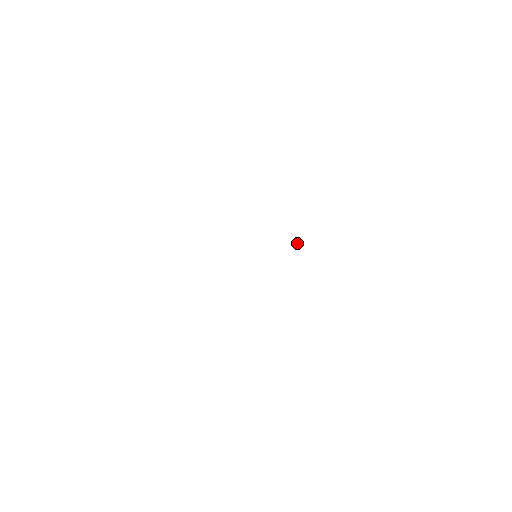
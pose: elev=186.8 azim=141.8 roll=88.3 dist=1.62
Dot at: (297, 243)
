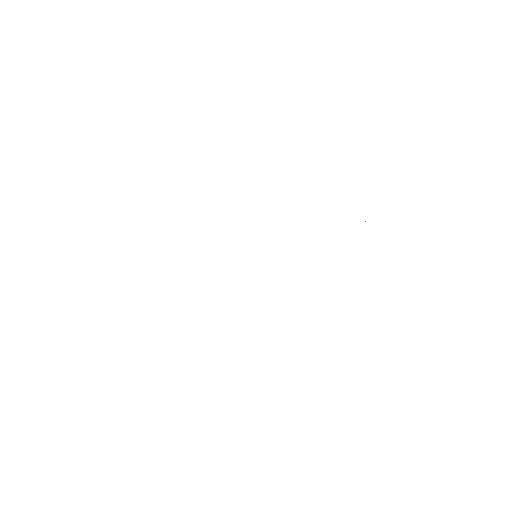
Dot at: occluded
